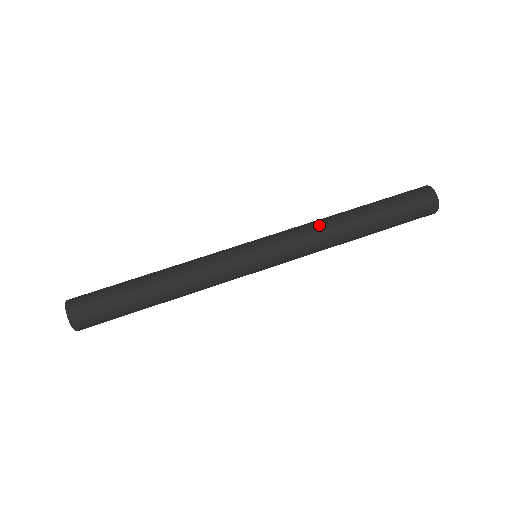
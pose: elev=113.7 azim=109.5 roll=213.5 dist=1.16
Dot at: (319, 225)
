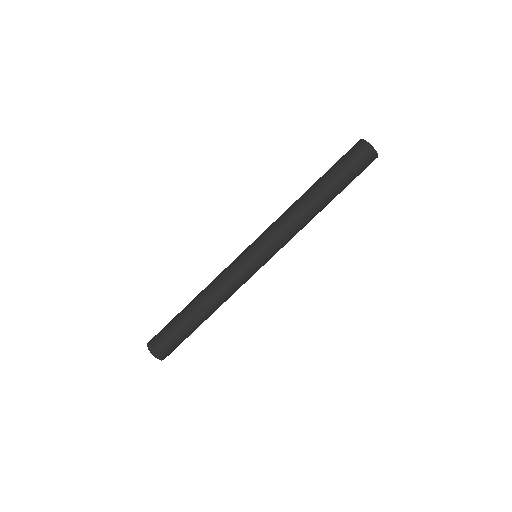
Dot at: (299, 223)
